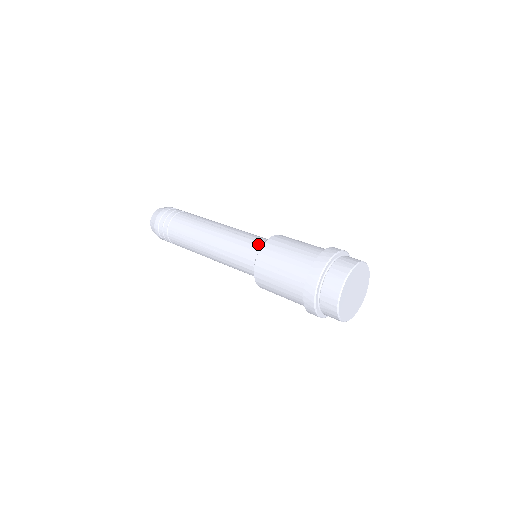
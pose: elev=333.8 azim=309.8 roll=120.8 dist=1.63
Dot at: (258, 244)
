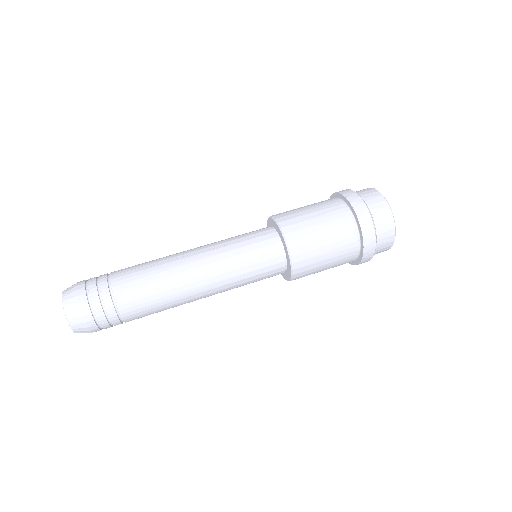
Dot at: (266, 237)
